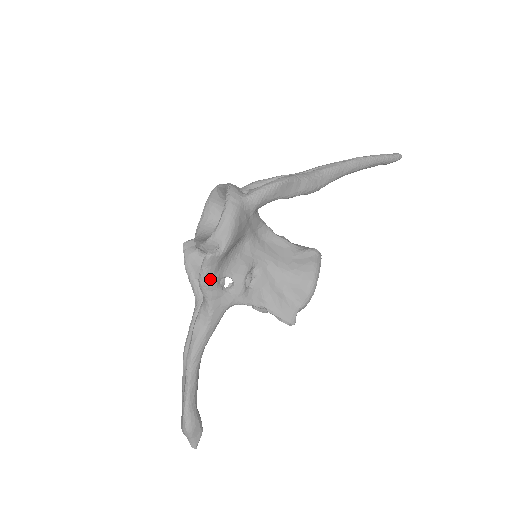
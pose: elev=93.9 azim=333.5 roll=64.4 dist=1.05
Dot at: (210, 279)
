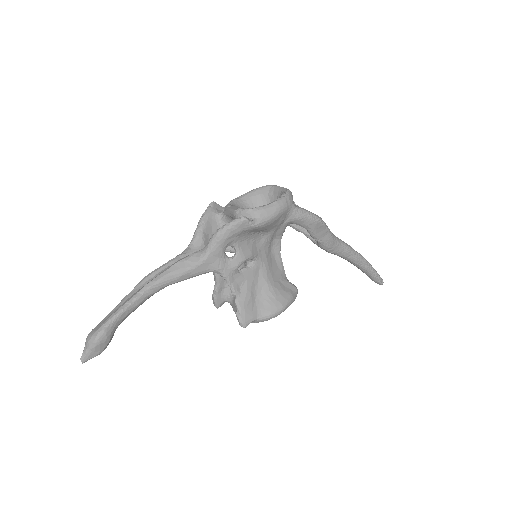
Dot at: (227, 236)
